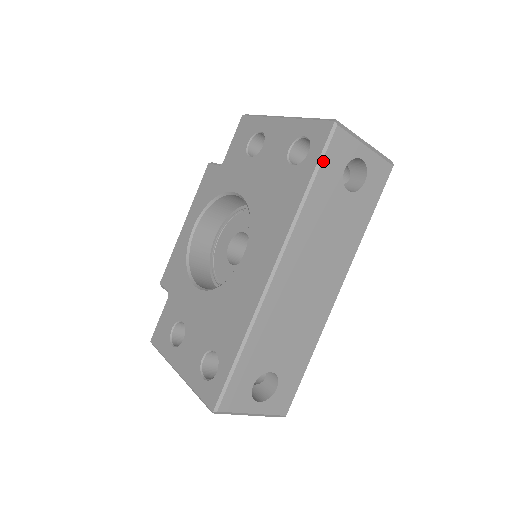
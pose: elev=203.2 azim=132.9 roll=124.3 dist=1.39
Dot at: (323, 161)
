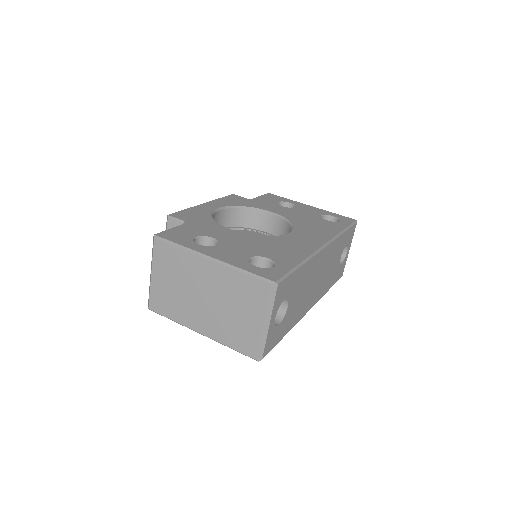
Dot at: (350, 228)
